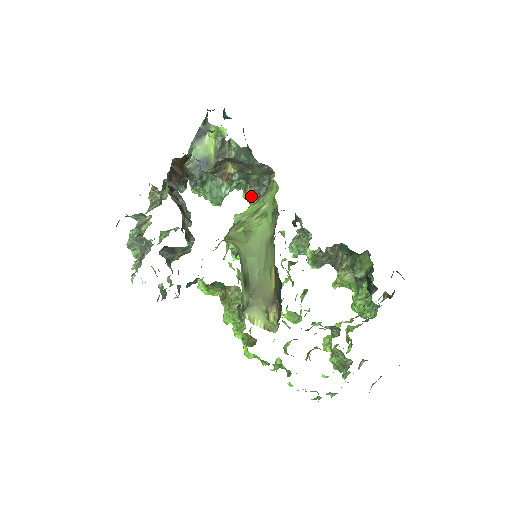
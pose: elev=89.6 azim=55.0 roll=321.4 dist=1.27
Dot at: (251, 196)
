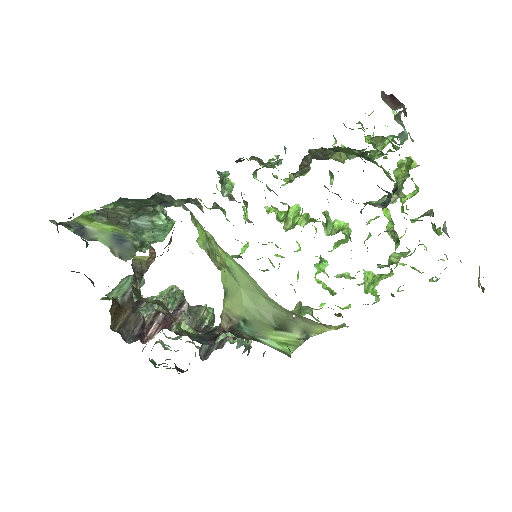
Dot at: occluded
